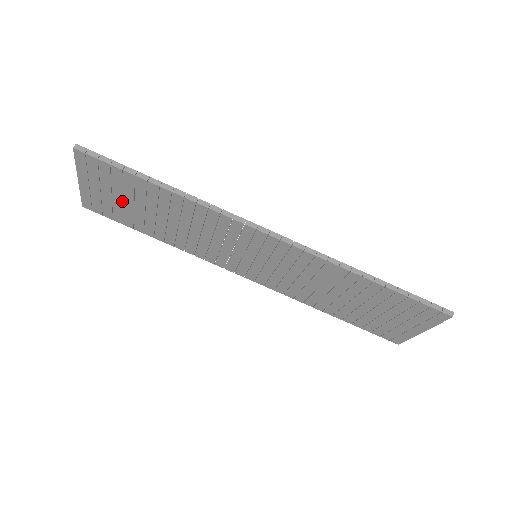
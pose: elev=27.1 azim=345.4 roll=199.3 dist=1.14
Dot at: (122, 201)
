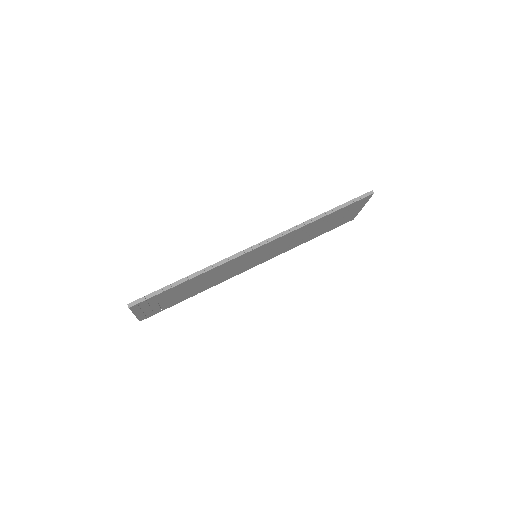
Dot at: (166, 301)
